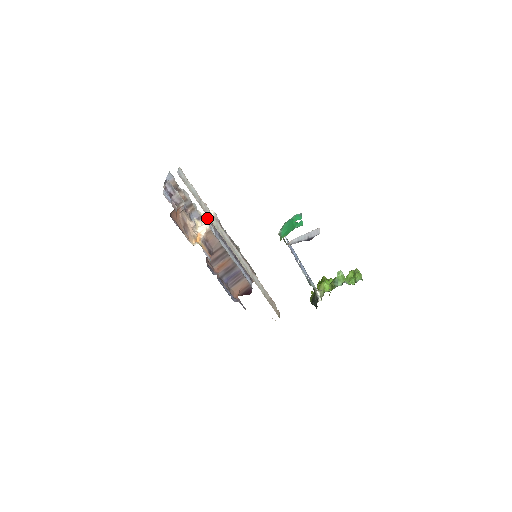
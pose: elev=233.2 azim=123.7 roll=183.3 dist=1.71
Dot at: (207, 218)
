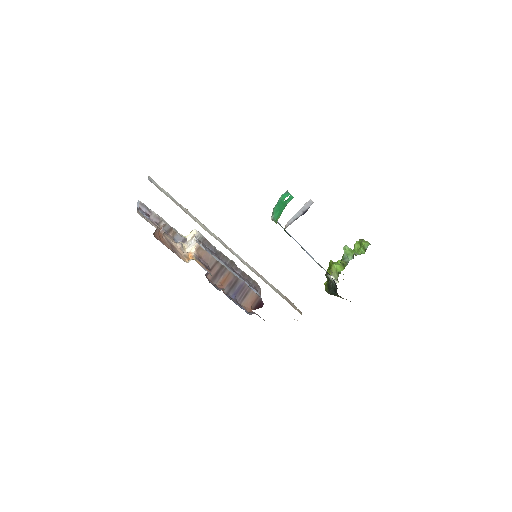
Dot at: (192, 238)
